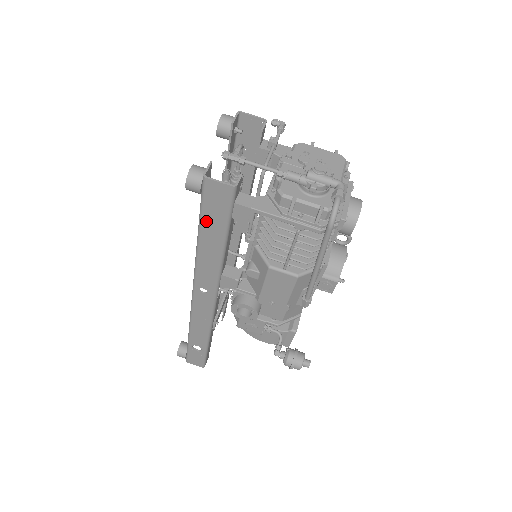
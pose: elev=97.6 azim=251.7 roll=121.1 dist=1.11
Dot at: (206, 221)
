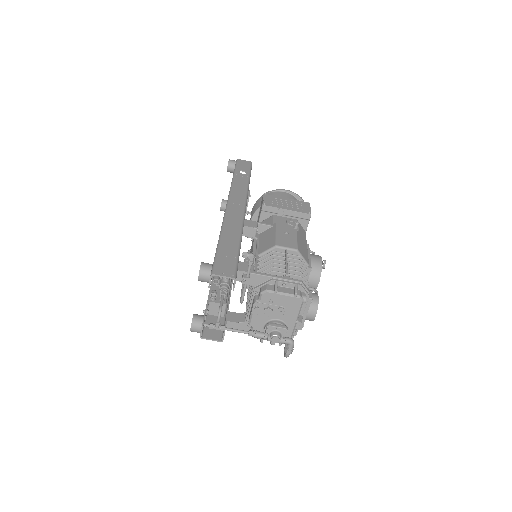
Dot at: occluded
